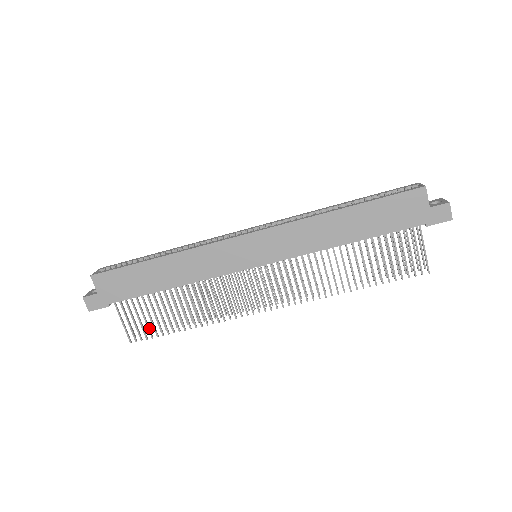
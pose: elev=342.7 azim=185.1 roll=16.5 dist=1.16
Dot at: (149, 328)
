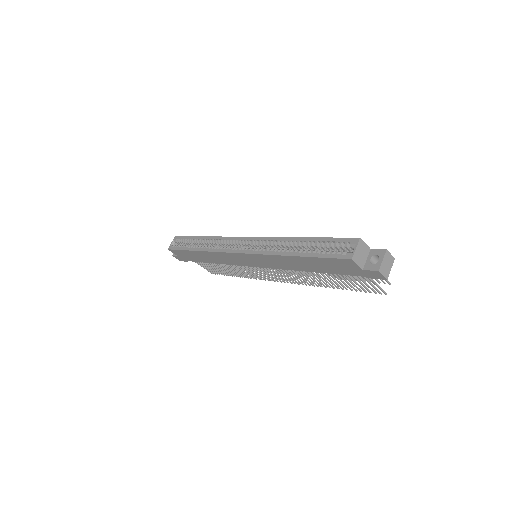
Dot at: (217, 271)
